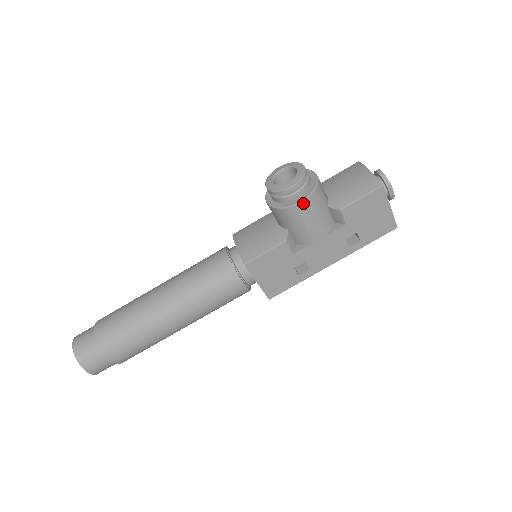
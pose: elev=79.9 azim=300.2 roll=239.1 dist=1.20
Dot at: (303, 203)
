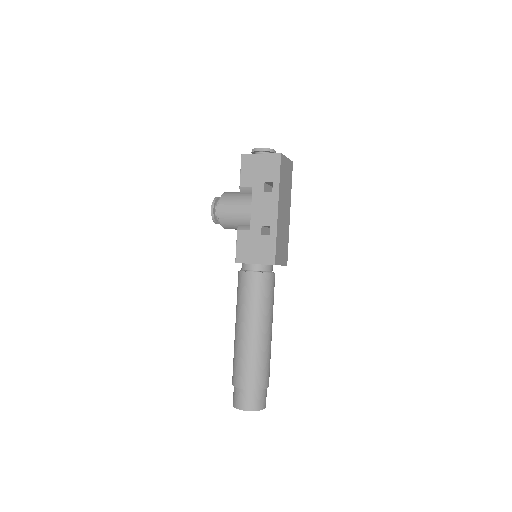
Dot at: (220, 207)
